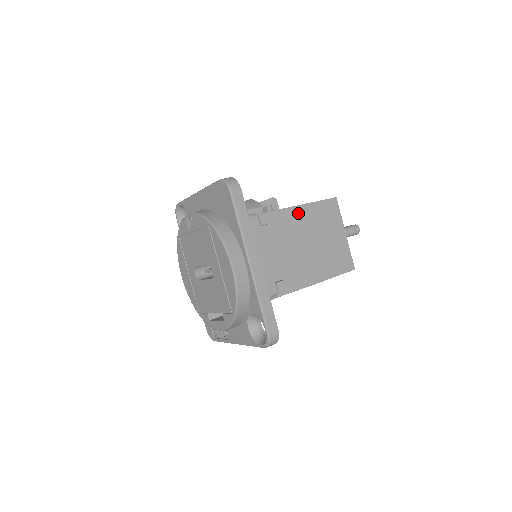
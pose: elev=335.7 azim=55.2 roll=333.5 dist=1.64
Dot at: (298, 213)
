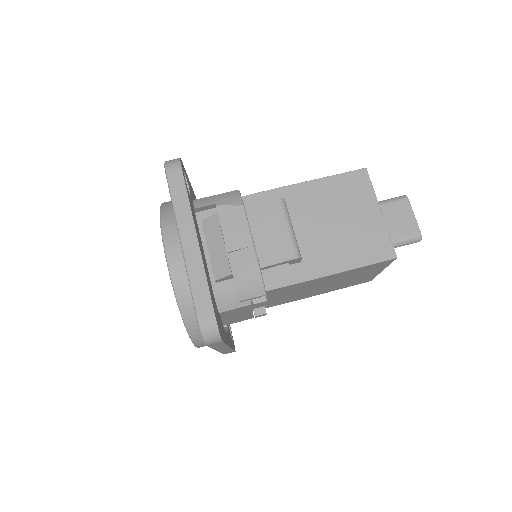
Dot at: (320, 280)
